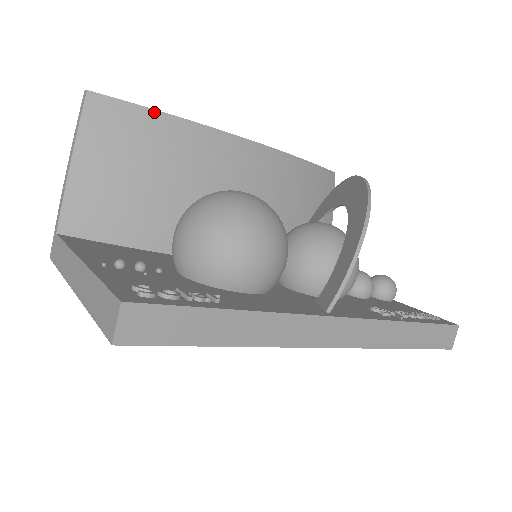
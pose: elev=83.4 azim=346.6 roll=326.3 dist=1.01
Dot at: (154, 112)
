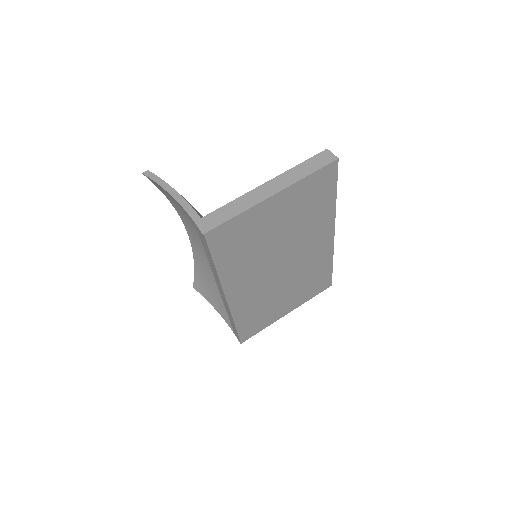
Dot at: occluded
